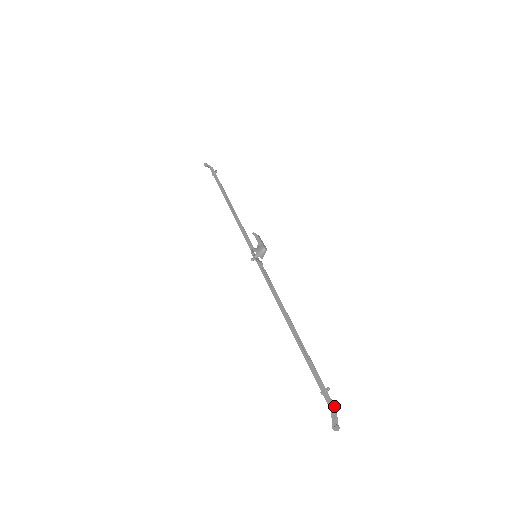
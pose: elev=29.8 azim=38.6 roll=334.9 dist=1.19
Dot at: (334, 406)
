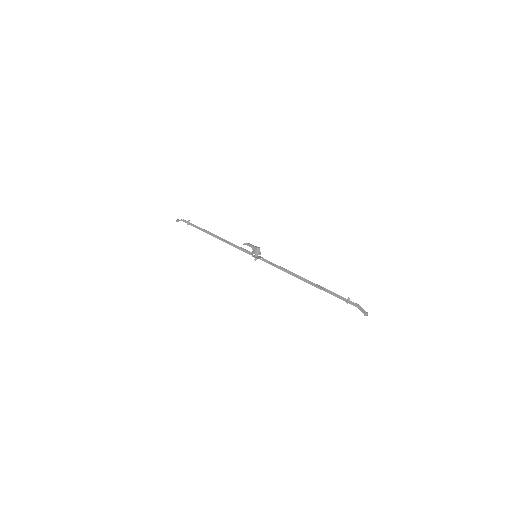
Dot at: (358, 305)
